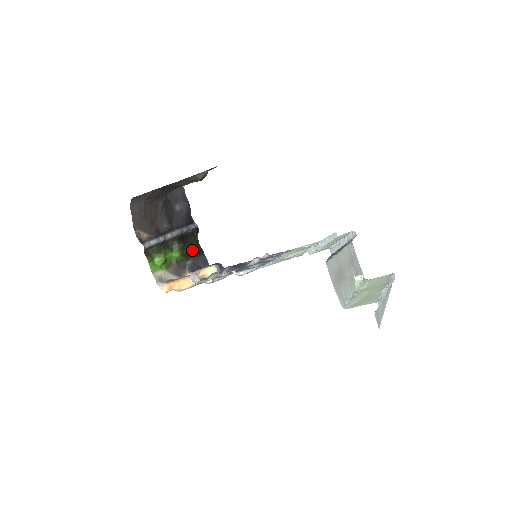
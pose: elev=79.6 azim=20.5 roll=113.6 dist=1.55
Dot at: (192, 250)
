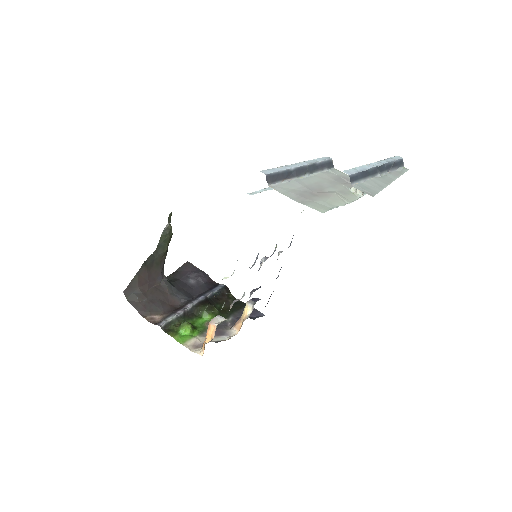
Dot at: (229, 308)
